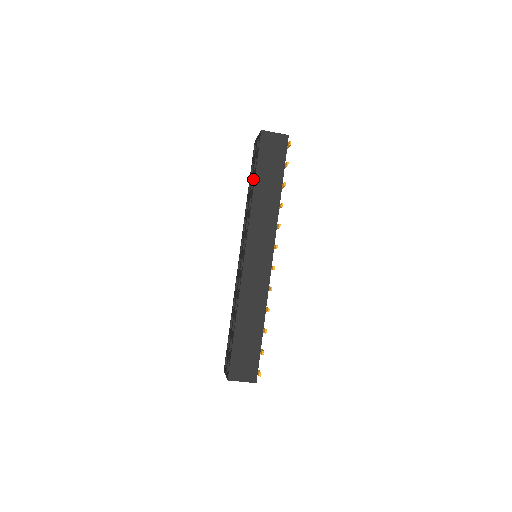
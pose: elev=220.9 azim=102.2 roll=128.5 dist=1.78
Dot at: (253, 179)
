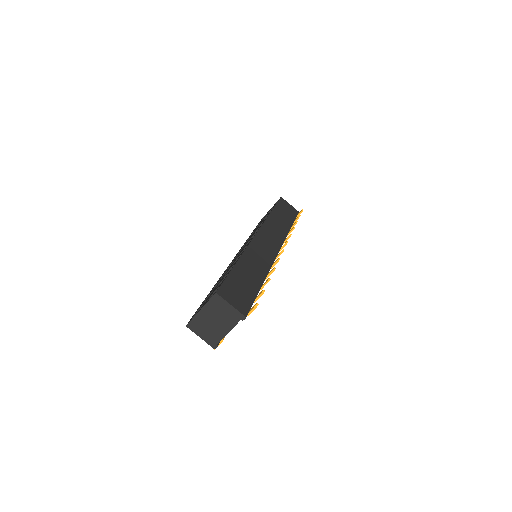
Dot at: occluded
